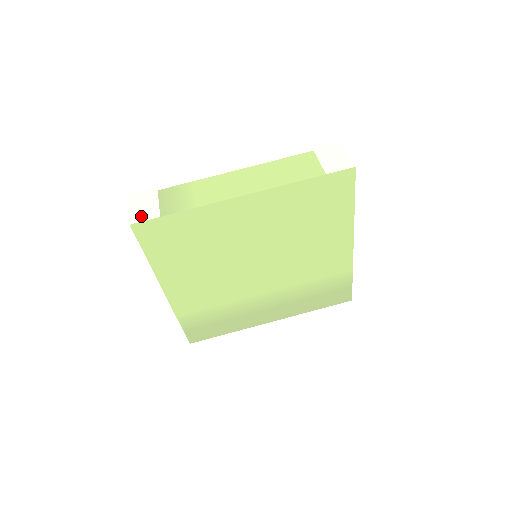
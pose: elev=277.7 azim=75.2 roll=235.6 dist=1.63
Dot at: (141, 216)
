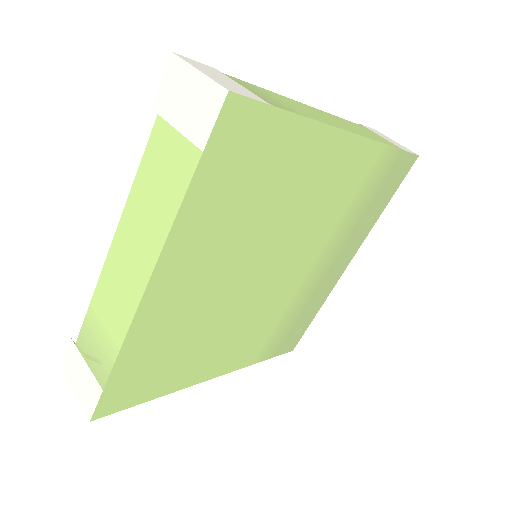
Dot at: (89, 401)
